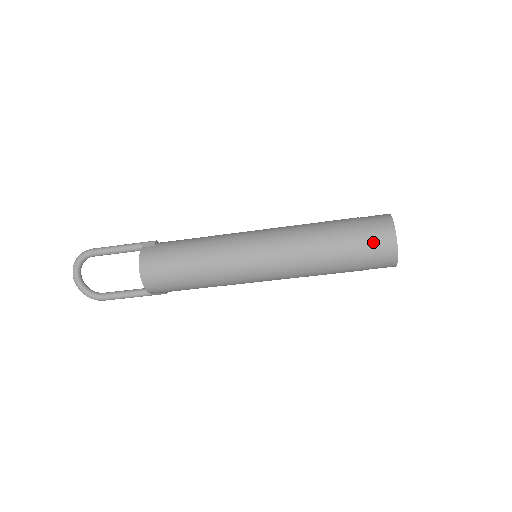
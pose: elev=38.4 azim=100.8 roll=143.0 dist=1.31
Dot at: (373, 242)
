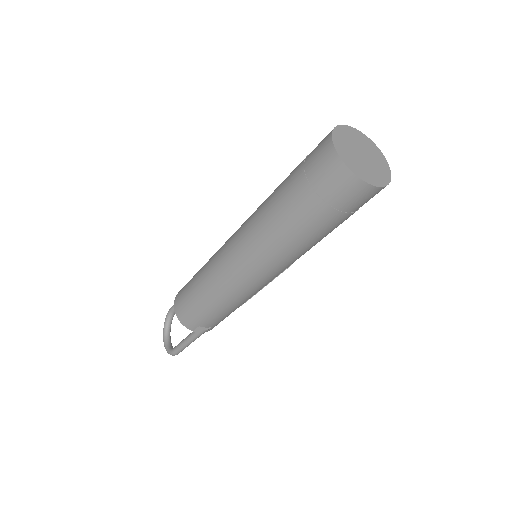
Dot at: (311, 158)
